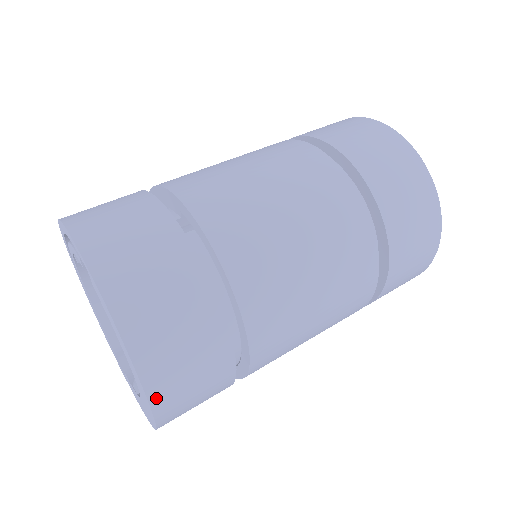
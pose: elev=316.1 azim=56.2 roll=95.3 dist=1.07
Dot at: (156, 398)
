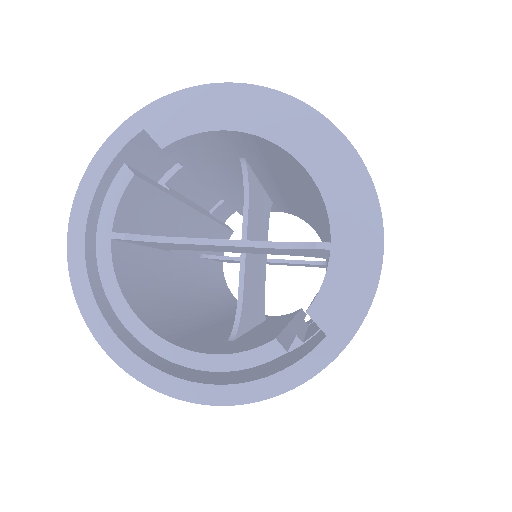
Dot at: (307, 108)
